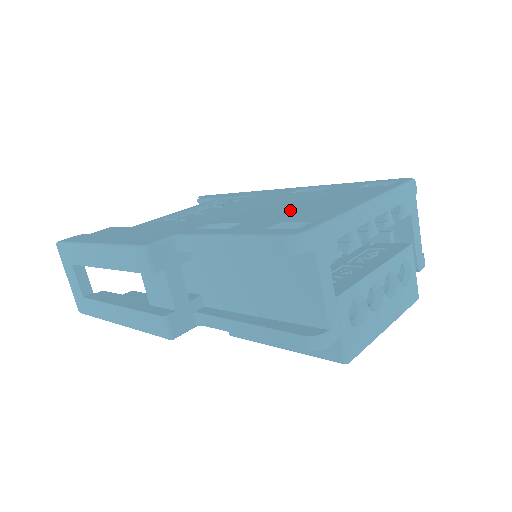
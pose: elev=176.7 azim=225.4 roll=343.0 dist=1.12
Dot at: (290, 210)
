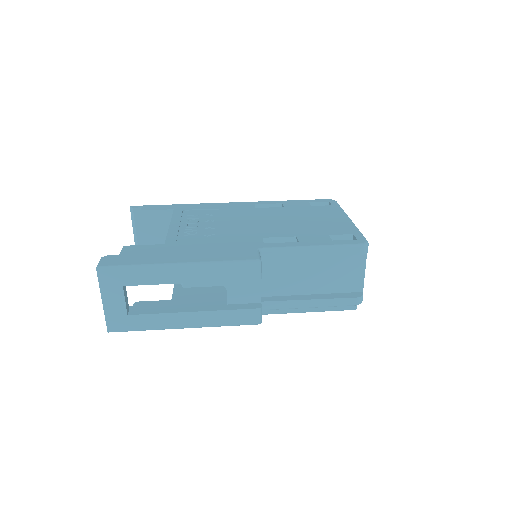
Dot at: (308, 225)
